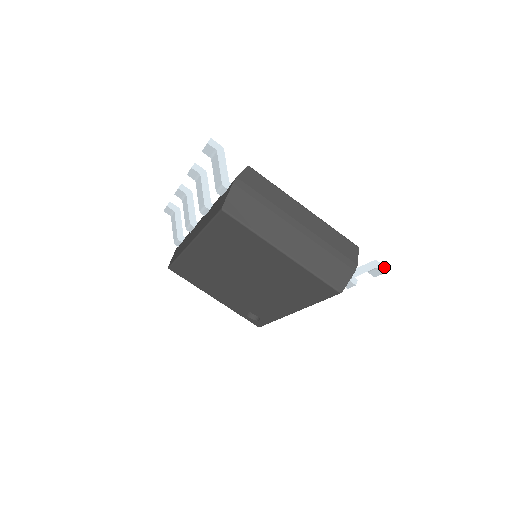
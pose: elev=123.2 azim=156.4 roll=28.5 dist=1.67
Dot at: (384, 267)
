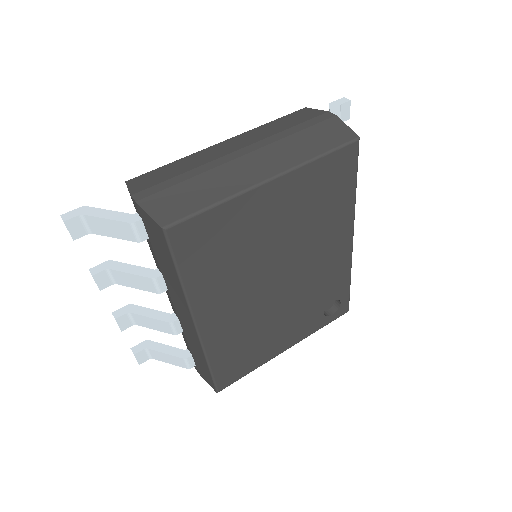
Dot at: (342, 99)
